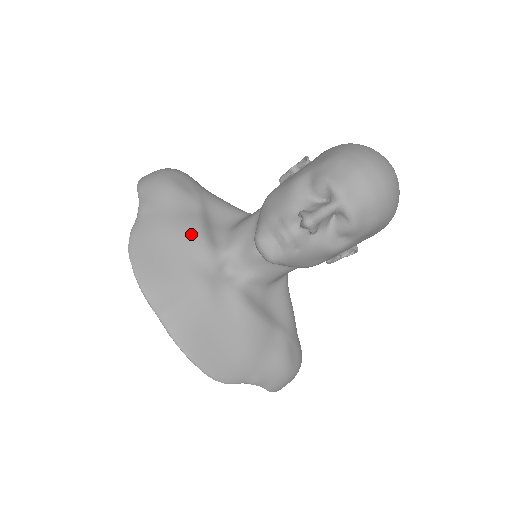
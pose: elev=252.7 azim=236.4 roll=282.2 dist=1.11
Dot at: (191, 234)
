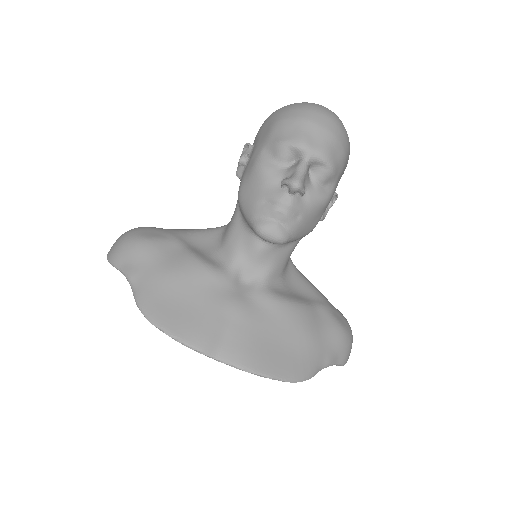
Dot at: (192, 269)
